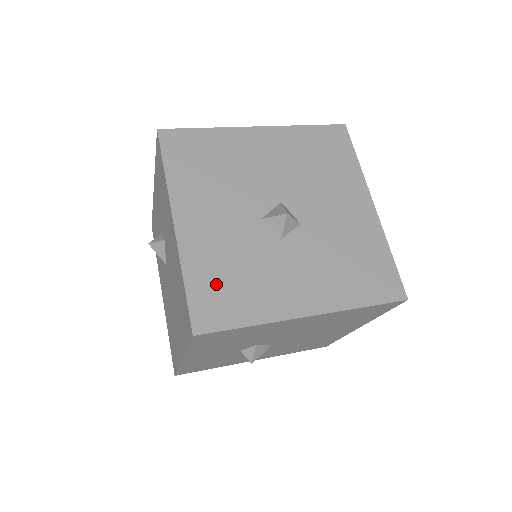
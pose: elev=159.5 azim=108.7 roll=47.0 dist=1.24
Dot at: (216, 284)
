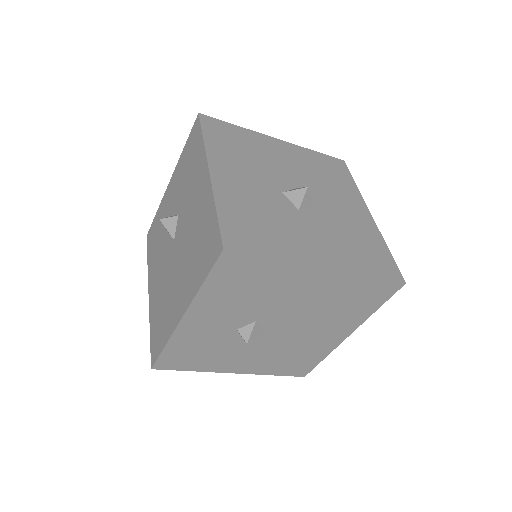
Dot at: (244, 221)
